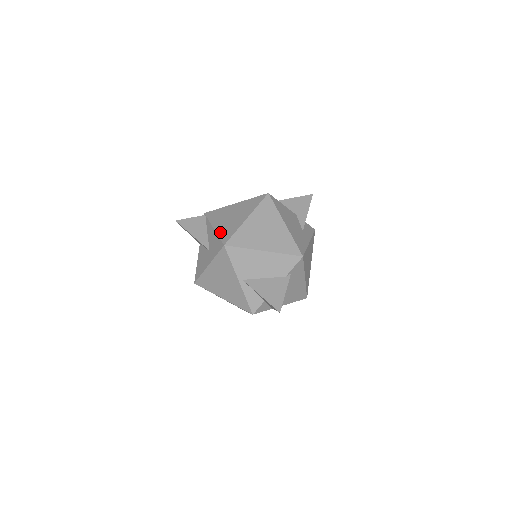
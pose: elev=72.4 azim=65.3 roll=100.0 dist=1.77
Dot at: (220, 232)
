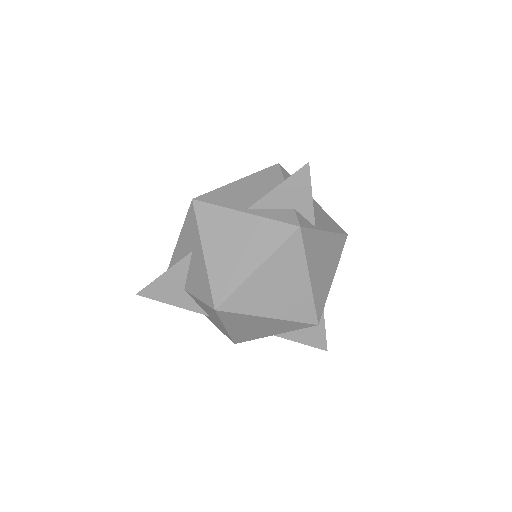
Dot at: (184, 223)
